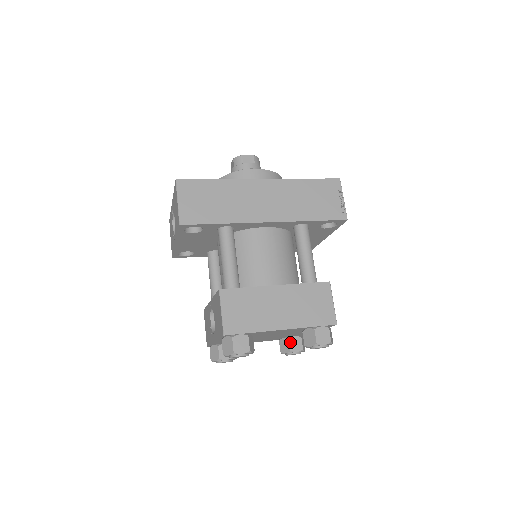
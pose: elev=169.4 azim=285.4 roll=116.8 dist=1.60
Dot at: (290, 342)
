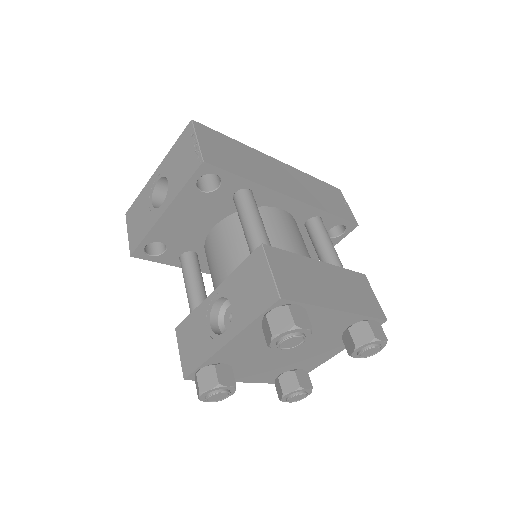
Dot at: (297, 375)
